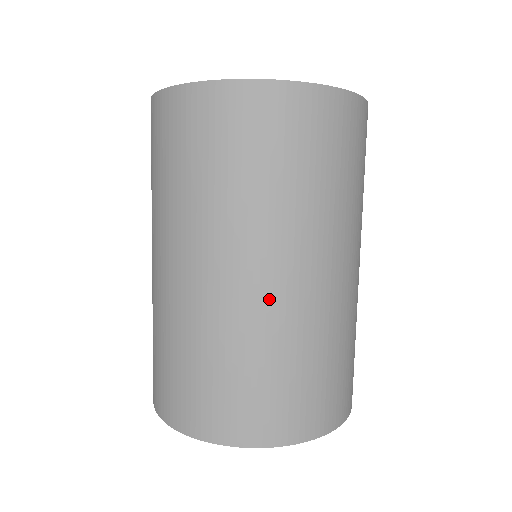
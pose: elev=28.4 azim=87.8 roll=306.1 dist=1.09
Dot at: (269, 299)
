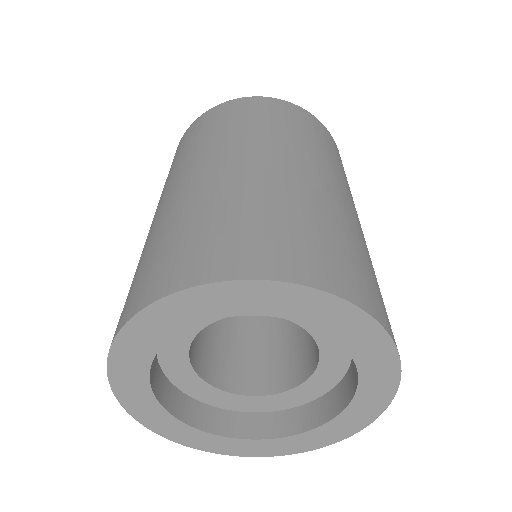
Dot at: (261, 171)
